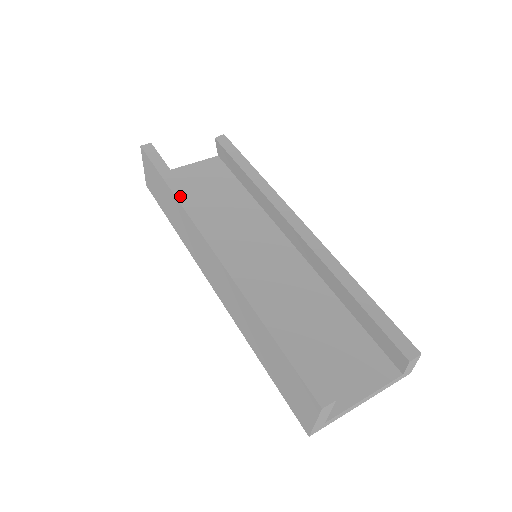
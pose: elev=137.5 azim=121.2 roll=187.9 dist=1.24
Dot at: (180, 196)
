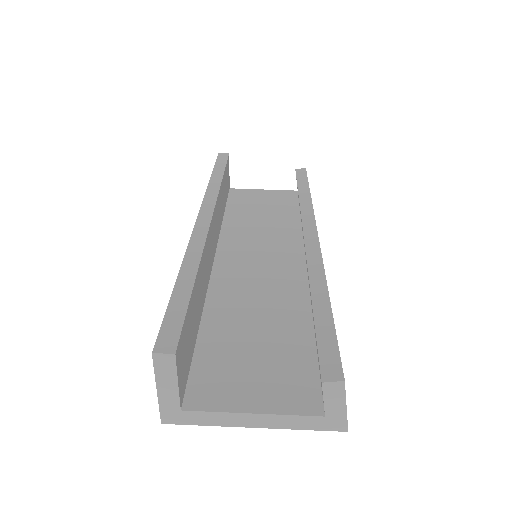
Dot at: (213, 183)
